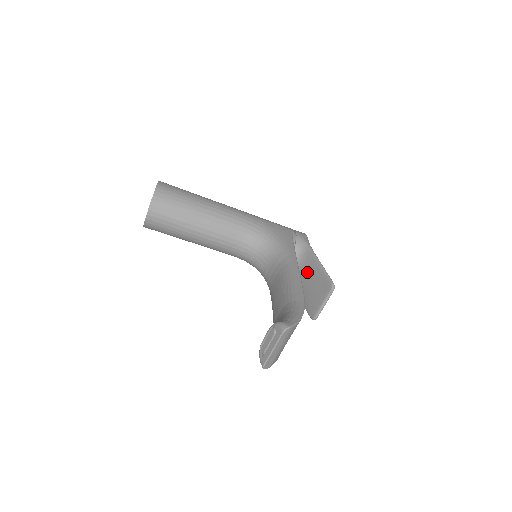
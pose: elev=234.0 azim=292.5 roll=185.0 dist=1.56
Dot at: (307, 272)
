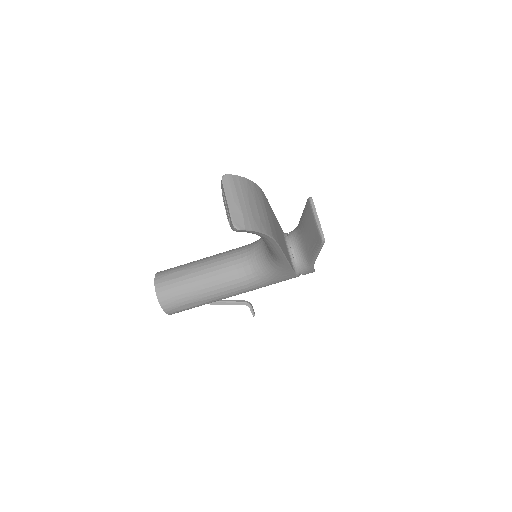
Dot at: (303, 230)
